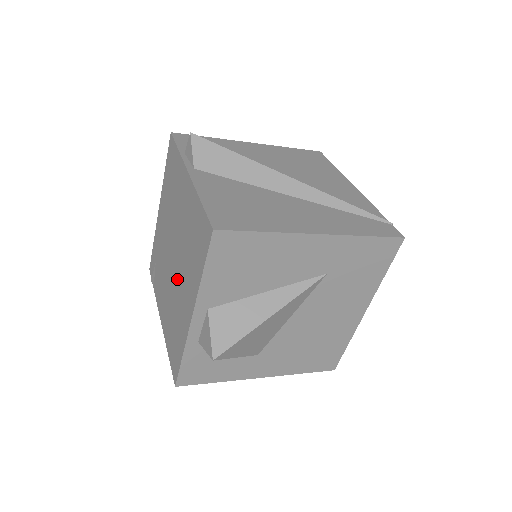
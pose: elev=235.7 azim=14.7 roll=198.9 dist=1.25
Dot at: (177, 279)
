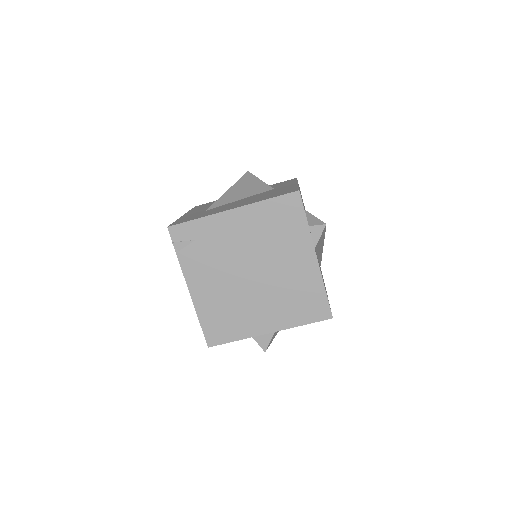
Dot at: (253, 295)
